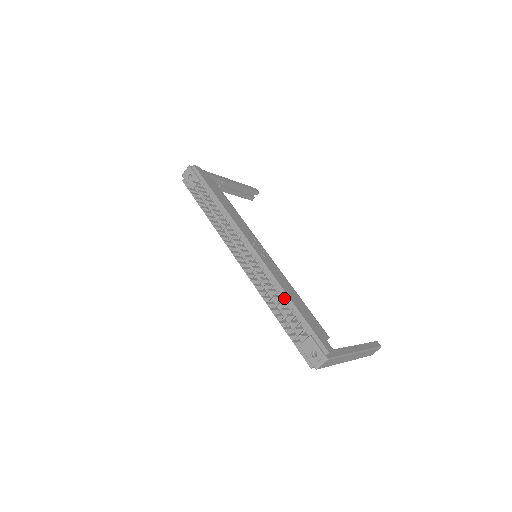
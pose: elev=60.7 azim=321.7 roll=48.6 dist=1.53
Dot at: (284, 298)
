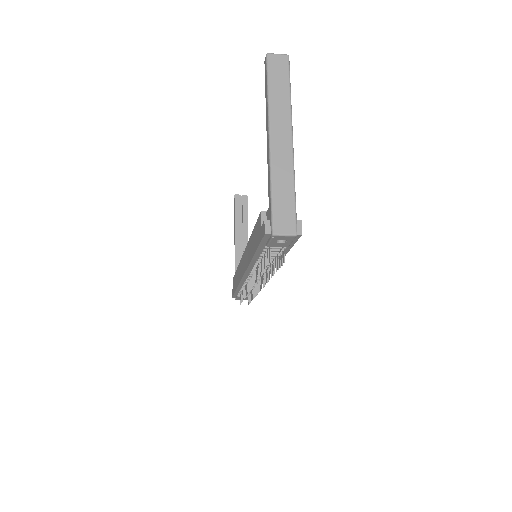
Dot at: occluded
